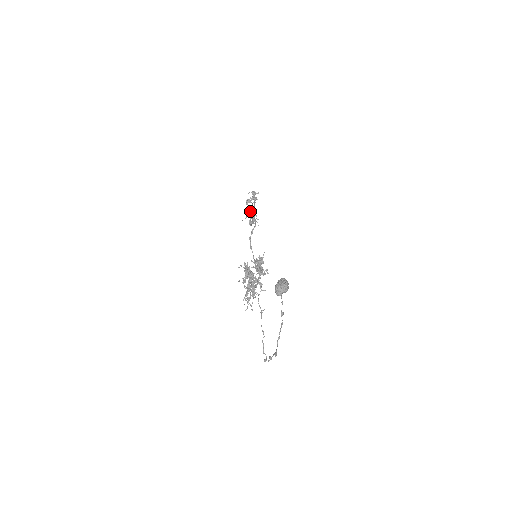
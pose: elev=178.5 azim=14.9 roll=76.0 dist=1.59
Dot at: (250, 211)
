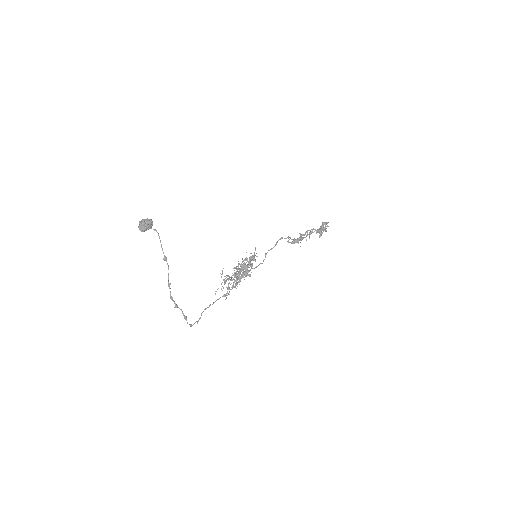
Dot at: occluded
